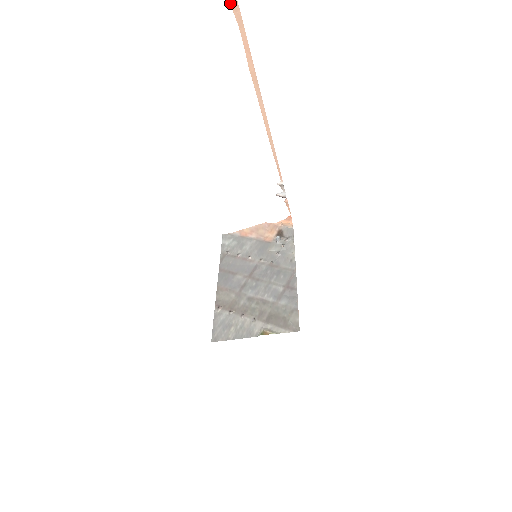
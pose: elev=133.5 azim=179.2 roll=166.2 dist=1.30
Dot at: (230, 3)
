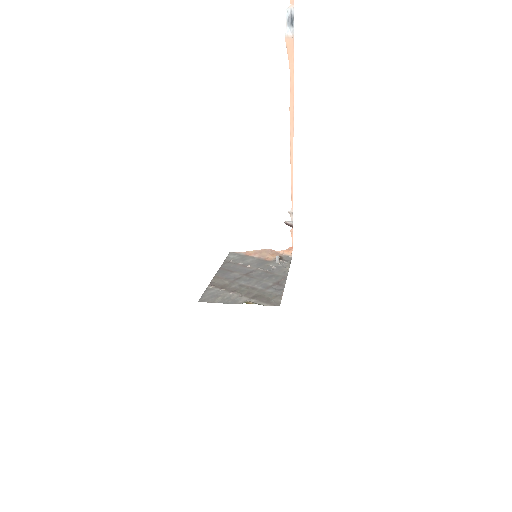
Dot at: (288, 57)
